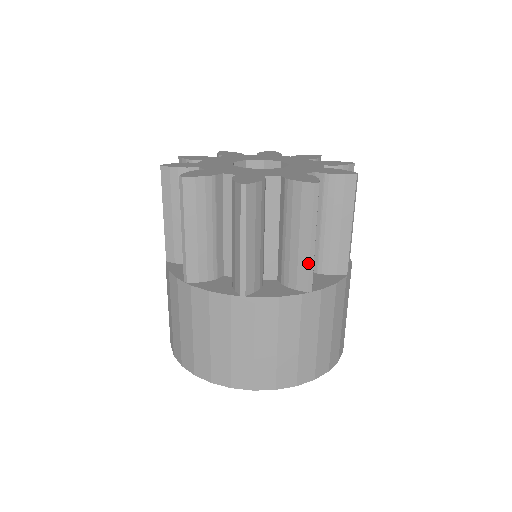
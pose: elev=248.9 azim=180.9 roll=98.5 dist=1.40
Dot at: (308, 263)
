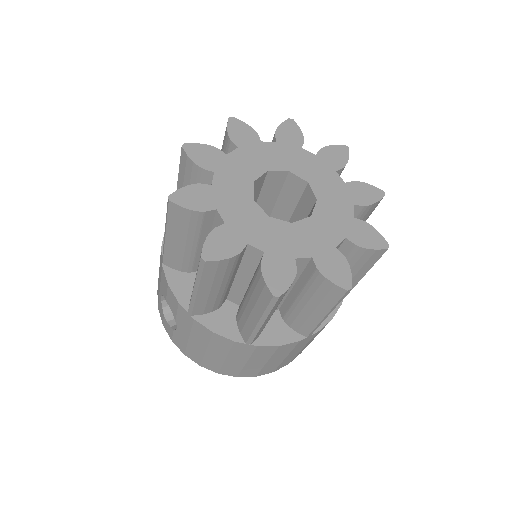
Dot at: (353, 287)
